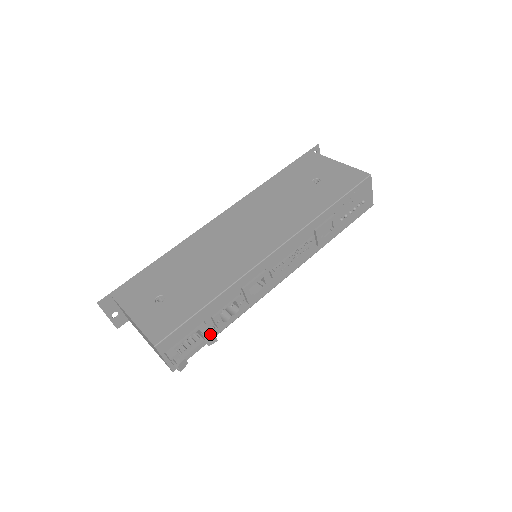
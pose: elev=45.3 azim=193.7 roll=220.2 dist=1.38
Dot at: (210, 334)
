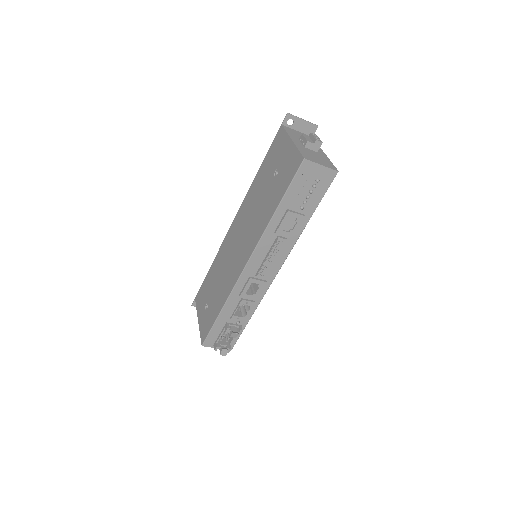
Dot at: (231, 331)
